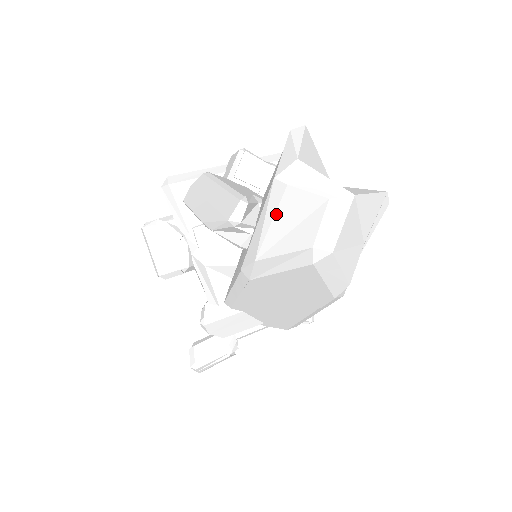
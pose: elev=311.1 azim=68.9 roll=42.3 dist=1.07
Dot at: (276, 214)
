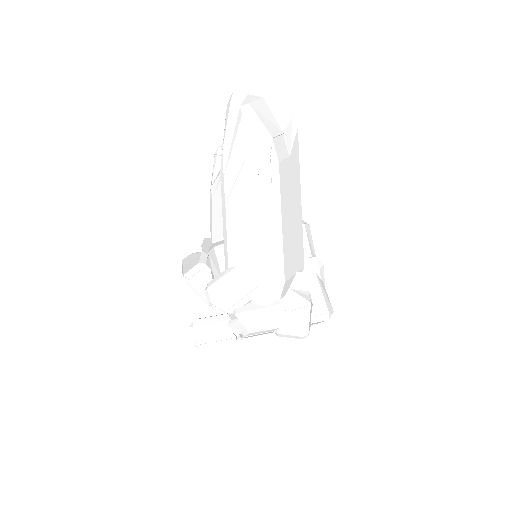
Dot at: (228, 116)
